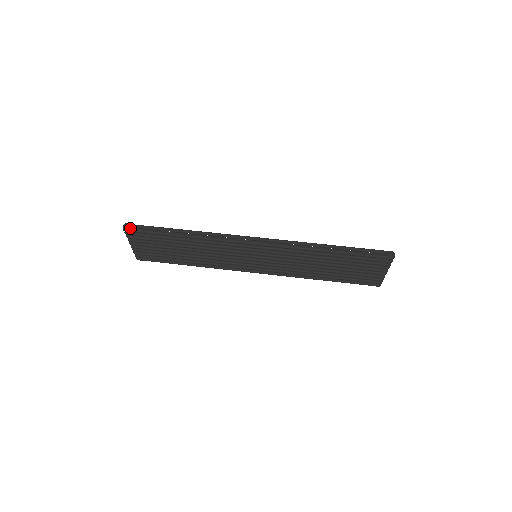
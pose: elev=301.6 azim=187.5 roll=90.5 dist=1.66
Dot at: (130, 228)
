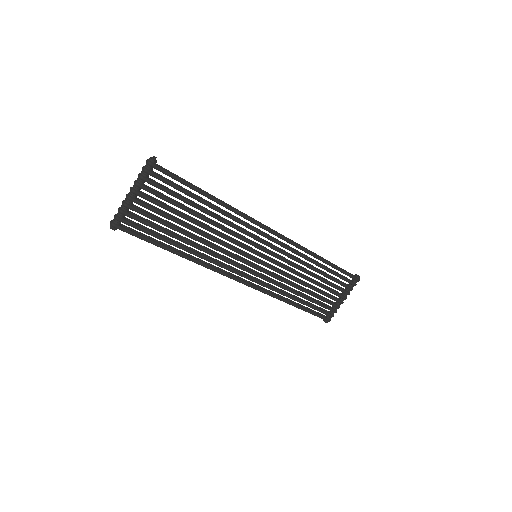
Dot at: (157, 164)
